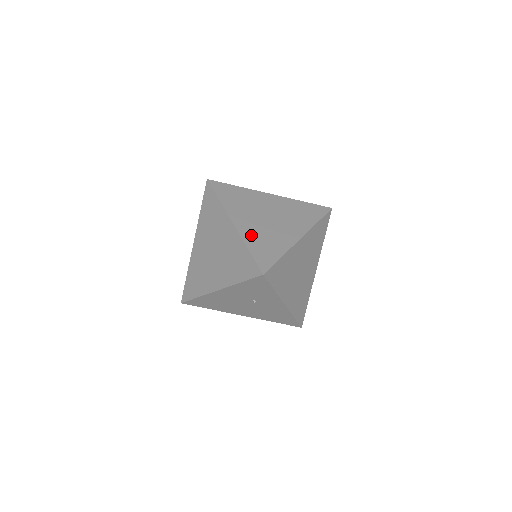
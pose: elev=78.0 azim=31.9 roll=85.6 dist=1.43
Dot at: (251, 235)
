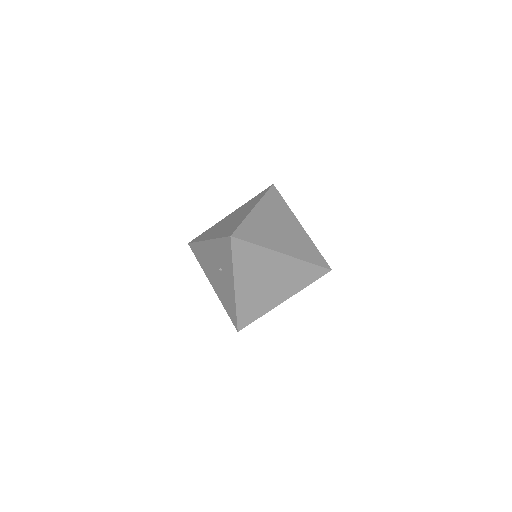
Dot at: (255, 221)
